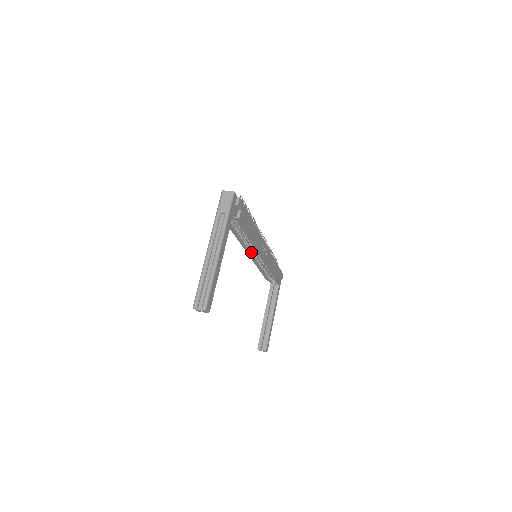
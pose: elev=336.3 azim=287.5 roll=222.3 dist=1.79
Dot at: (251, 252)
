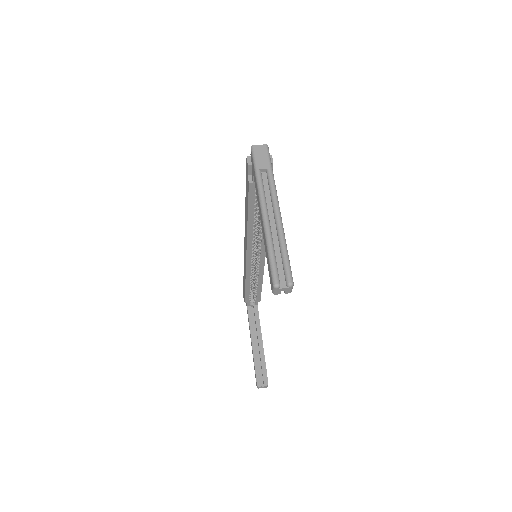
Dot at: (251, 251)
